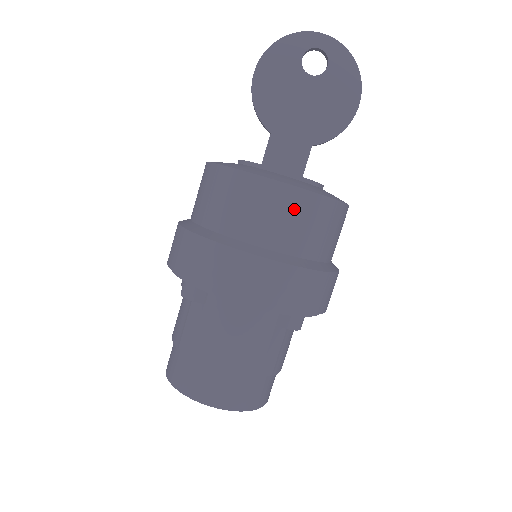
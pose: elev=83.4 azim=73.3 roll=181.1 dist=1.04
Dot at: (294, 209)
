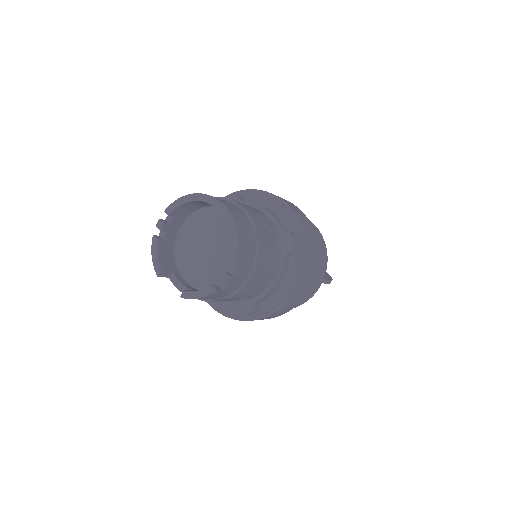
Dot at: occluded
